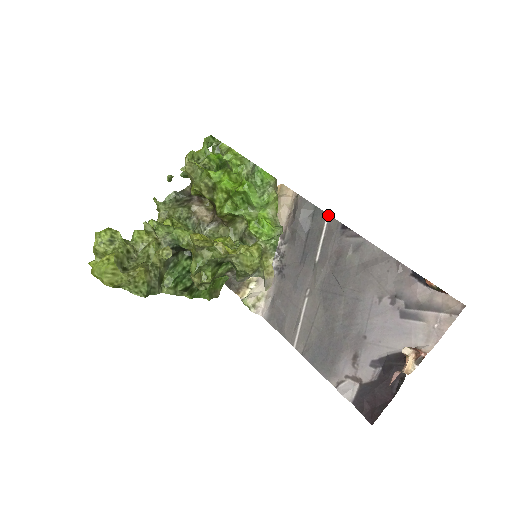
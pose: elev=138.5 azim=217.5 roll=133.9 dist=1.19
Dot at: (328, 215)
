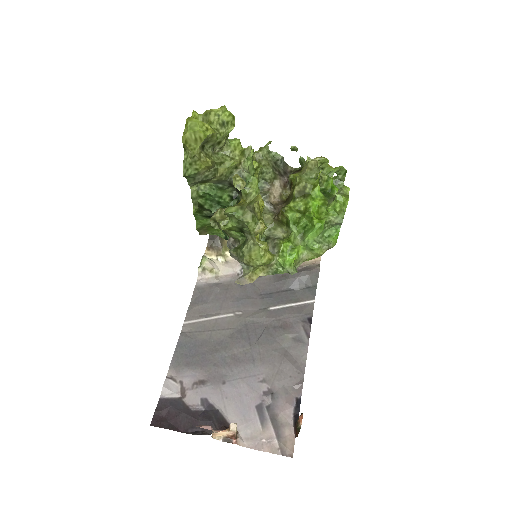
Dot at: (314, 301)
